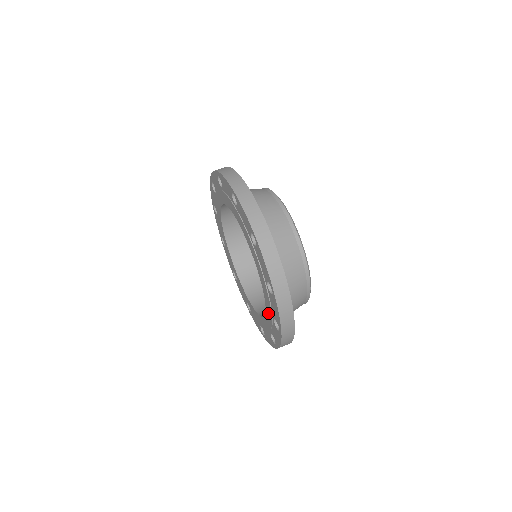
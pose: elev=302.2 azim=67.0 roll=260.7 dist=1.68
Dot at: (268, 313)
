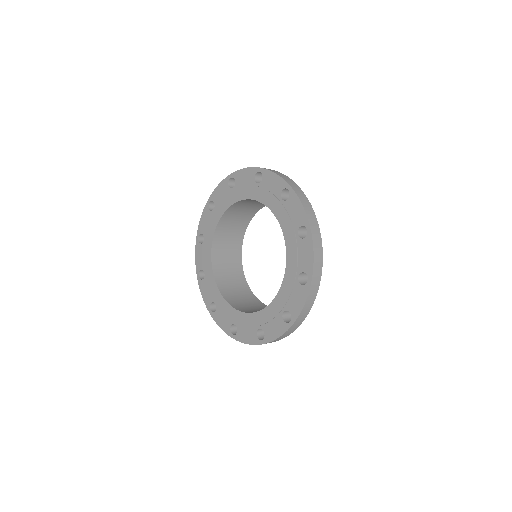
Dot at: (275, 306)
